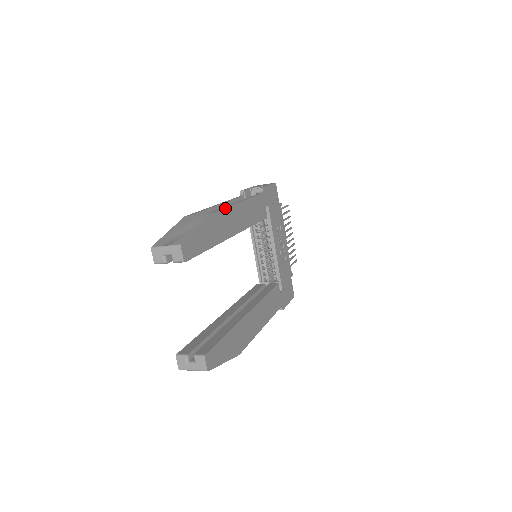
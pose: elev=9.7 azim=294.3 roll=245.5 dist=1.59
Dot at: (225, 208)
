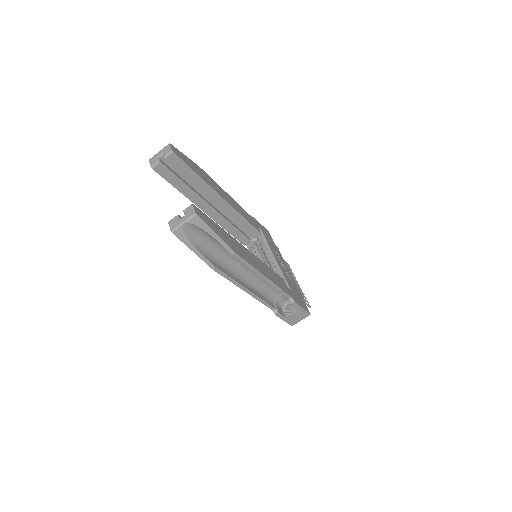
Dot at: (213, 180)
